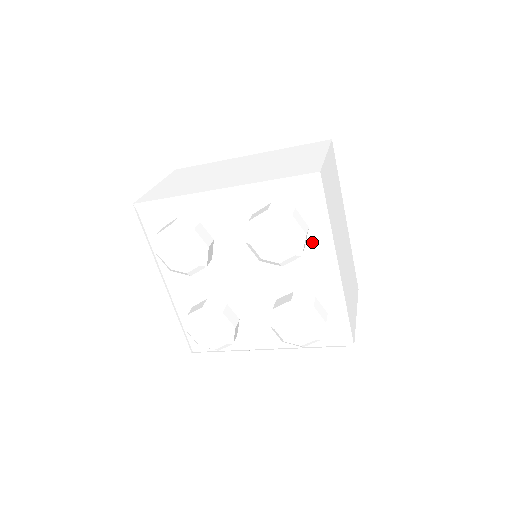
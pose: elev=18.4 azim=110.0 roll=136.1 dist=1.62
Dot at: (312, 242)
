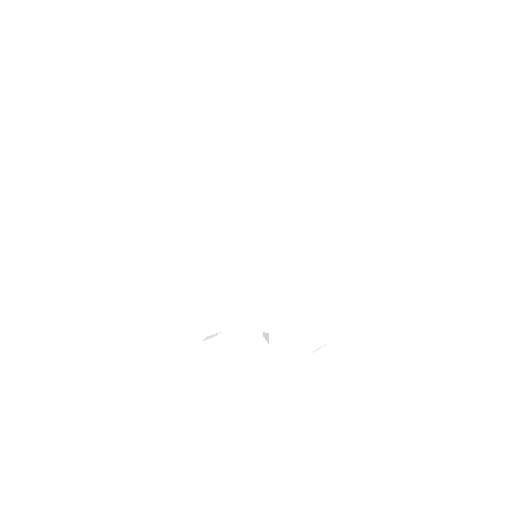
Dot at: occluded
